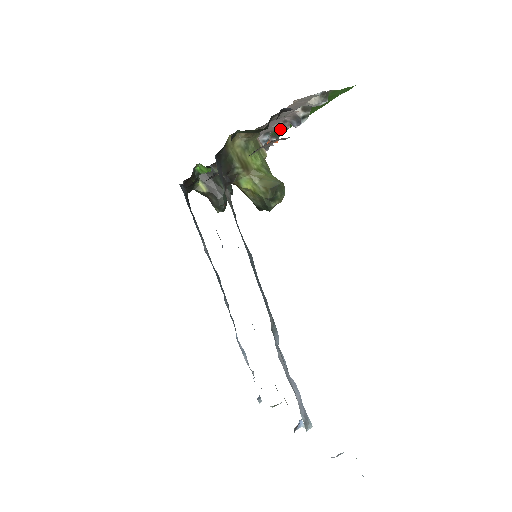
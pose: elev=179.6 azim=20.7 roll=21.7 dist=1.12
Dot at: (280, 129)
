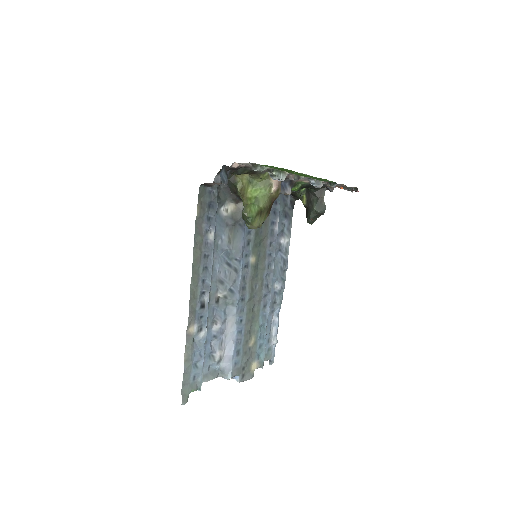
Dot at: occluded
